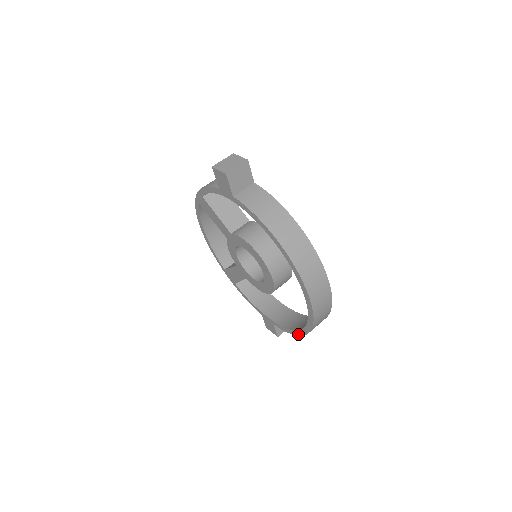
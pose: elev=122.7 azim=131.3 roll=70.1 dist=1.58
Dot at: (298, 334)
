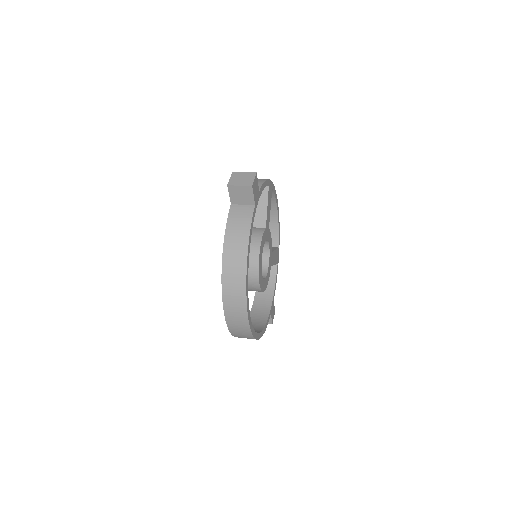
Dot at: occluded
